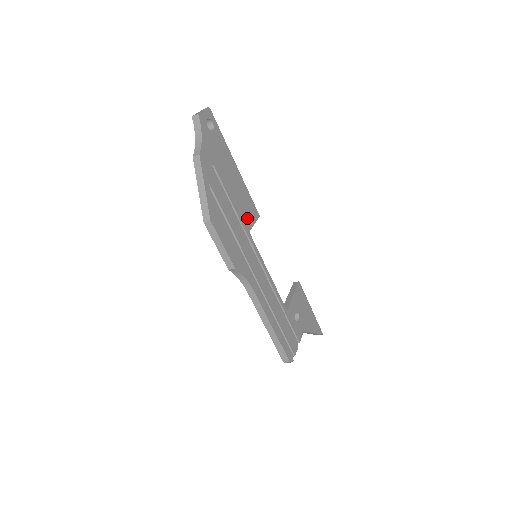
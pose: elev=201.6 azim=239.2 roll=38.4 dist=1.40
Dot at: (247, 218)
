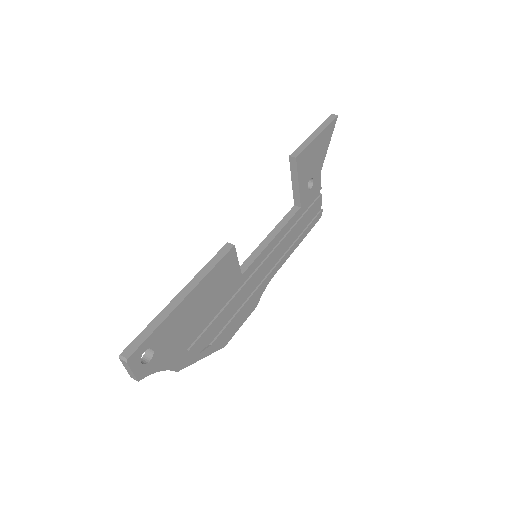
Dot at: (232, 277)
